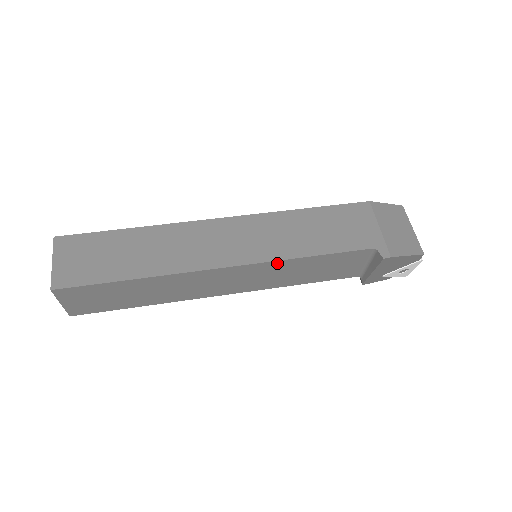
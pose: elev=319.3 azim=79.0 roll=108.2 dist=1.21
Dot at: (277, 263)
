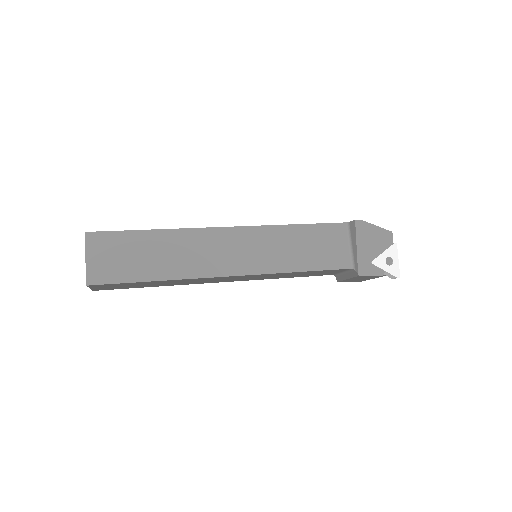
Dot at: (271, 229)
